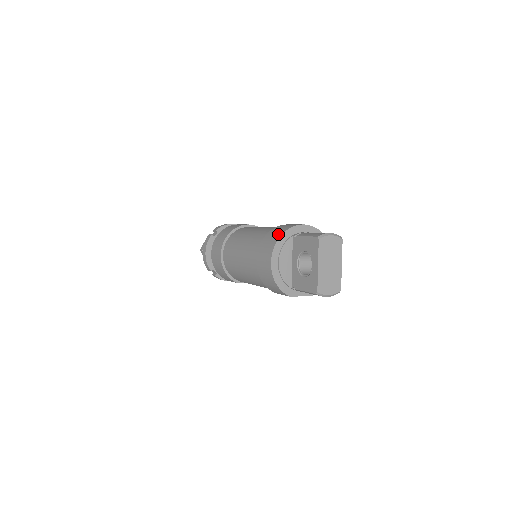
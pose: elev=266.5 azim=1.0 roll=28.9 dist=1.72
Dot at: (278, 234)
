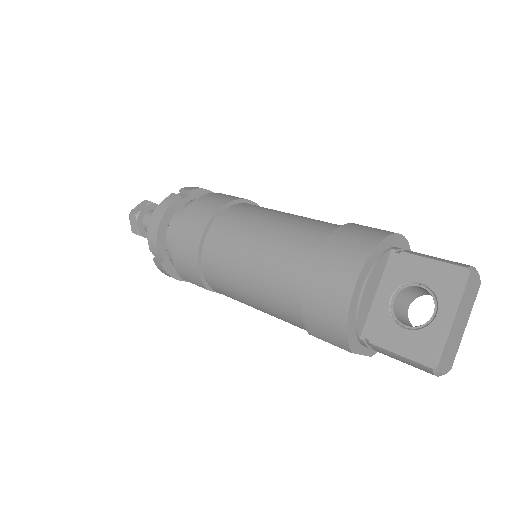
Dot at: (372, 237)
